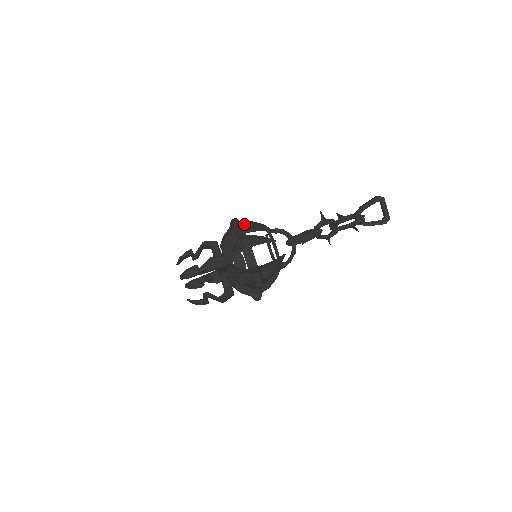
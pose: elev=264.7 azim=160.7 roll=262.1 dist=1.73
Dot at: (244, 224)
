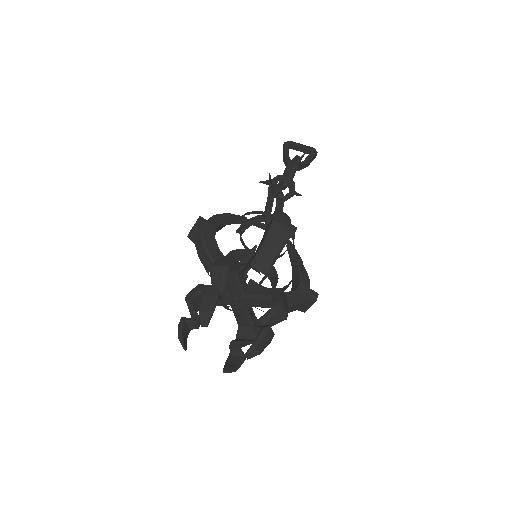
Dot at: occluded
